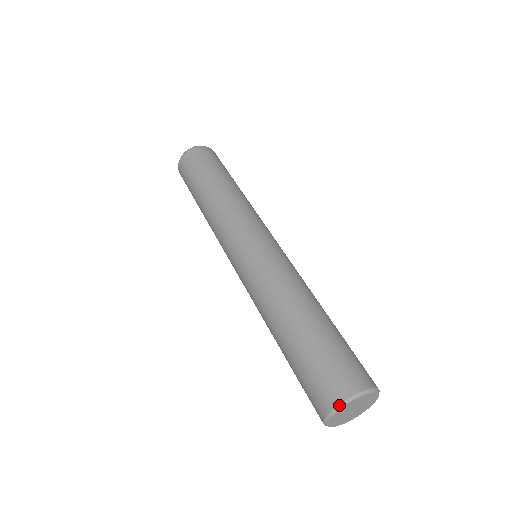
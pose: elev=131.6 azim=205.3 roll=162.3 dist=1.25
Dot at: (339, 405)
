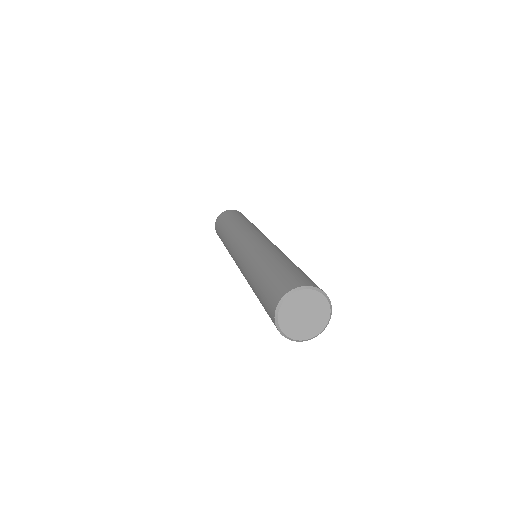
Dot at: (302, 286)
